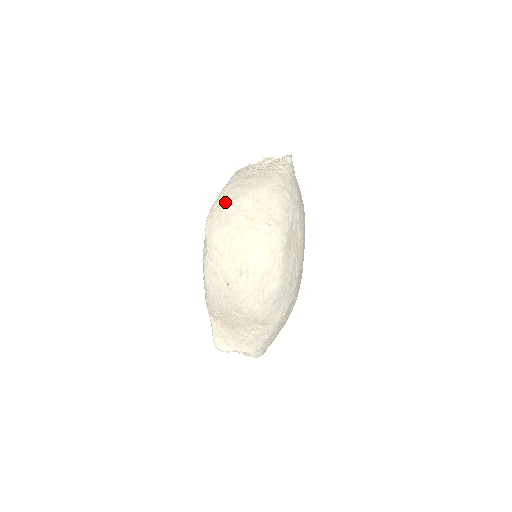
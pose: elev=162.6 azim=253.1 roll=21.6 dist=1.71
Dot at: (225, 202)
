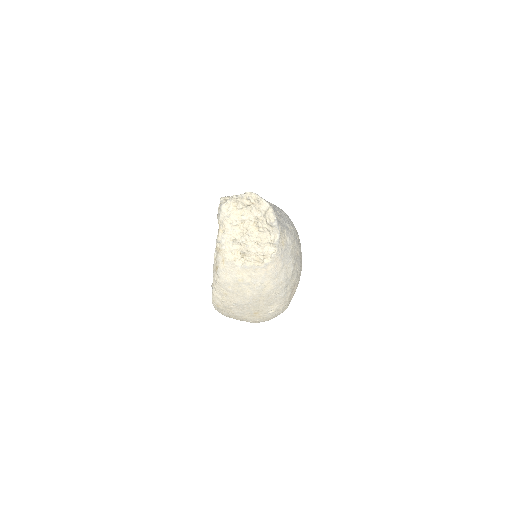
Dot at: (225, 302)
